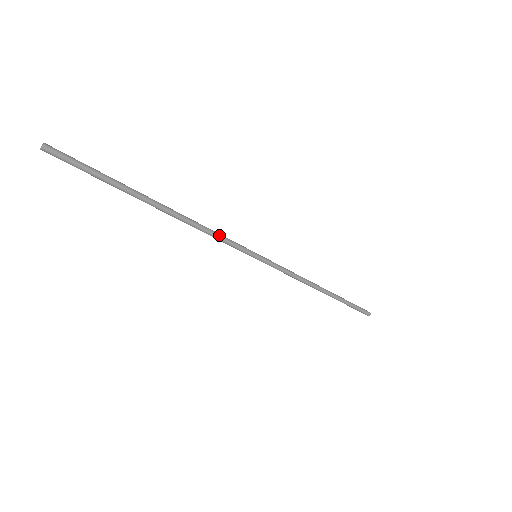
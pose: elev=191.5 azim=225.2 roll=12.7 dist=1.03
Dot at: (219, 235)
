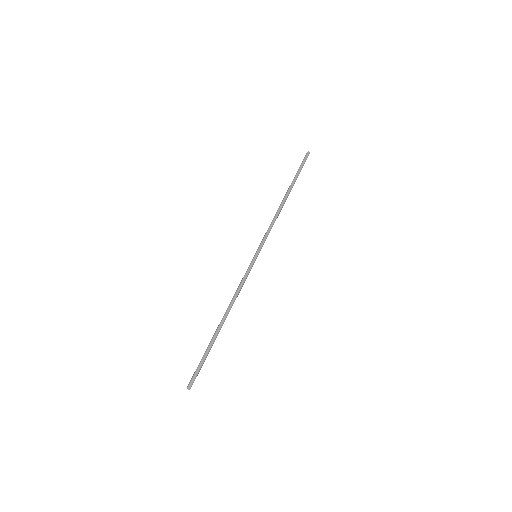
Dot at: (242, 285)
